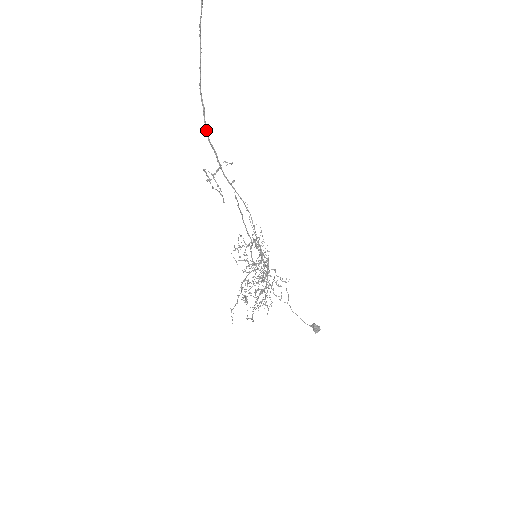
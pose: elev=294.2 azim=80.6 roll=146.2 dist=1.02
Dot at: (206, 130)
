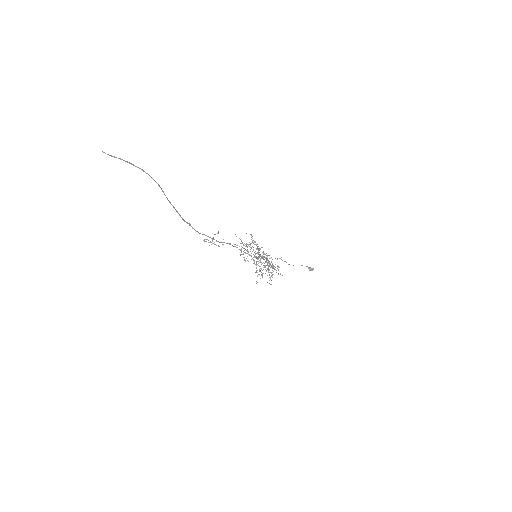
Dot at: occluded
